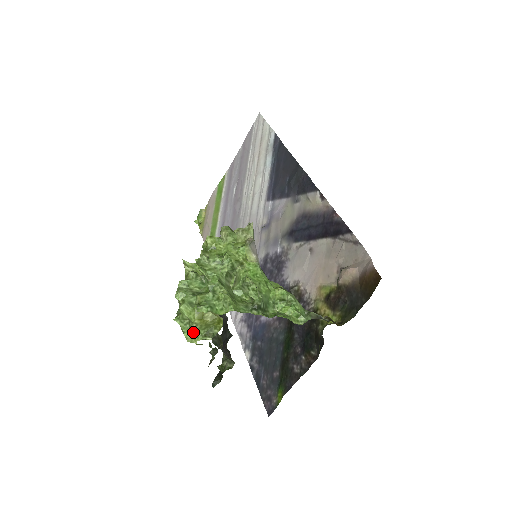
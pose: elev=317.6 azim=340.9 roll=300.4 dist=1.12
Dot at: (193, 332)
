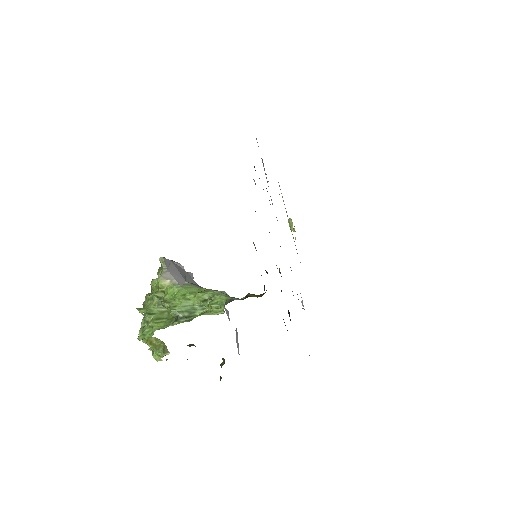
Dot at: (156, 354)
